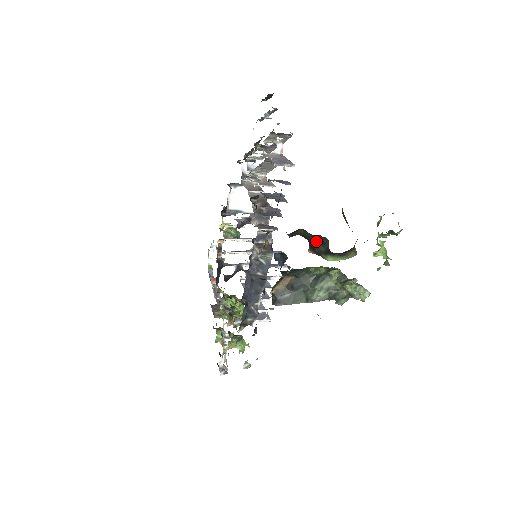
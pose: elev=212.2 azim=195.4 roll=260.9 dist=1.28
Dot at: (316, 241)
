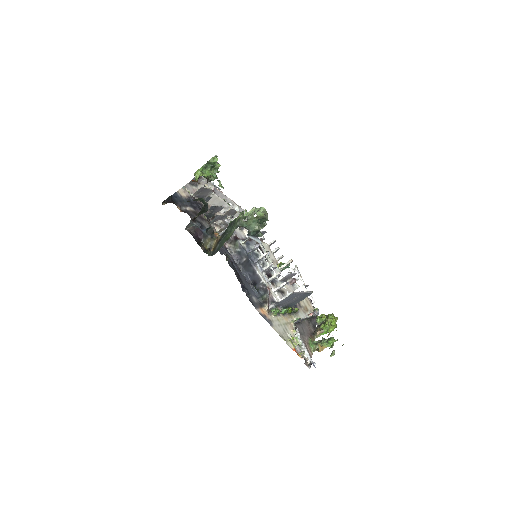
Dot at: occluded
